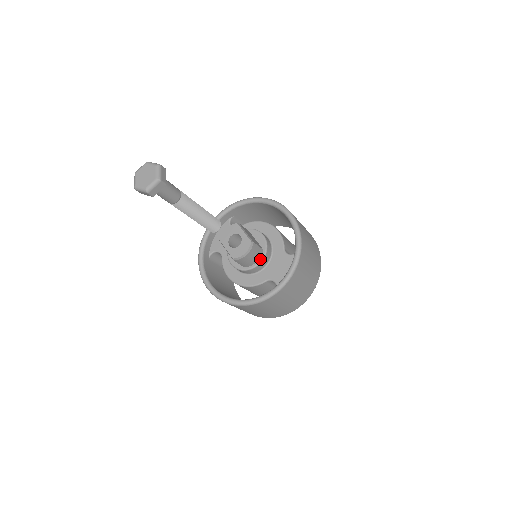
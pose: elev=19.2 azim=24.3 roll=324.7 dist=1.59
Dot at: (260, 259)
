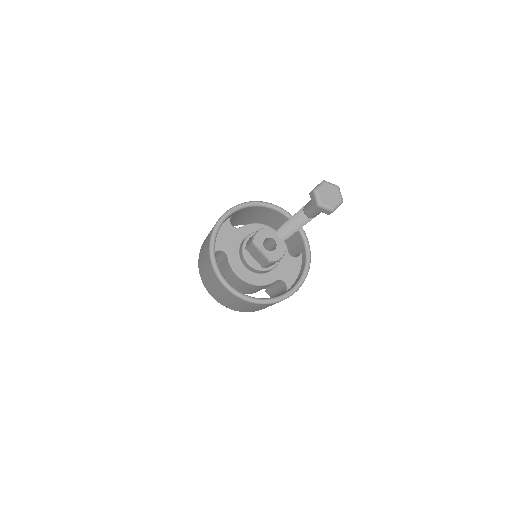
Dot at: occluded
